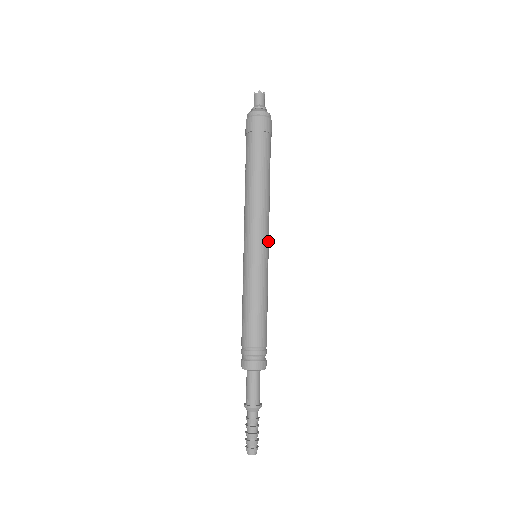
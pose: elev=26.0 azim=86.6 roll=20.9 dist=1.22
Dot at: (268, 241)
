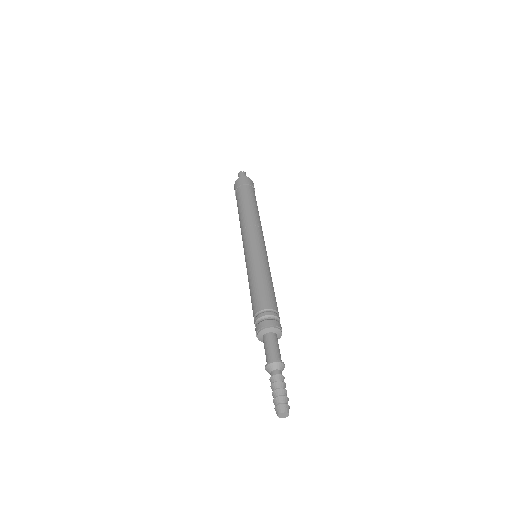
Dot at: (262, 241)
